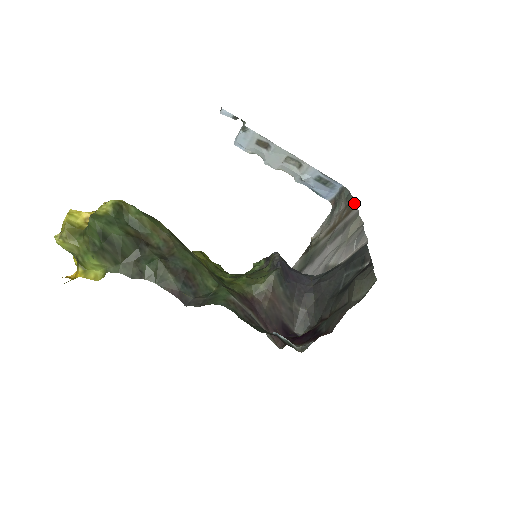
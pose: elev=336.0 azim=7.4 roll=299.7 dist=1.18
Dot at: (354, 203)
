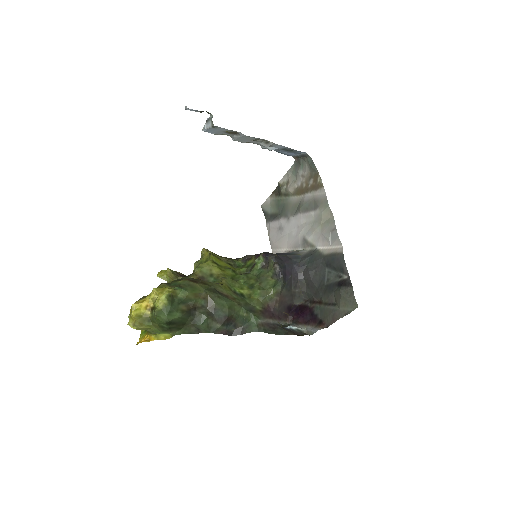
Dot at: (320, 179)
